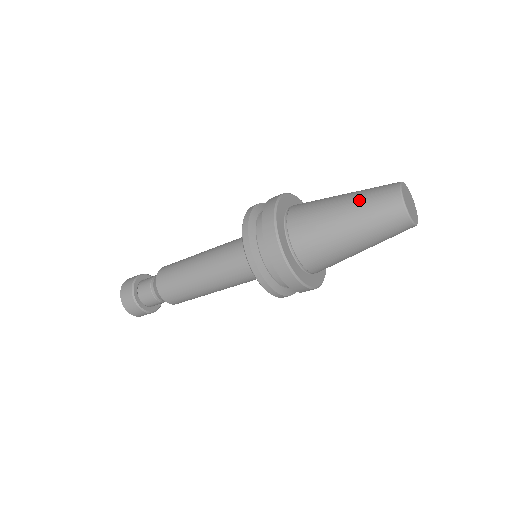
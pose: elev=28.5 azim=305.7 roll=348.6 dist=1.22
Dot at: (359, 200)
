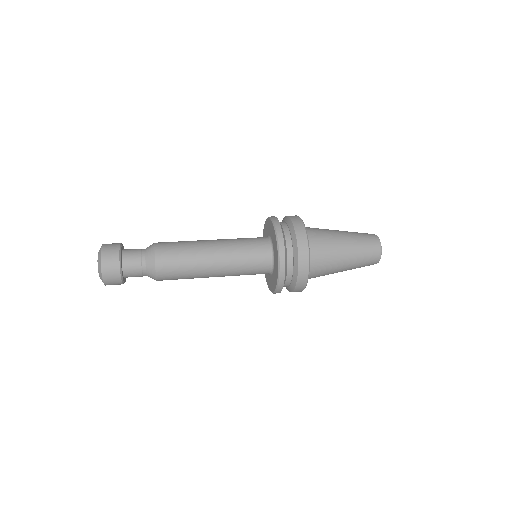
Dot at: (354, 268)
